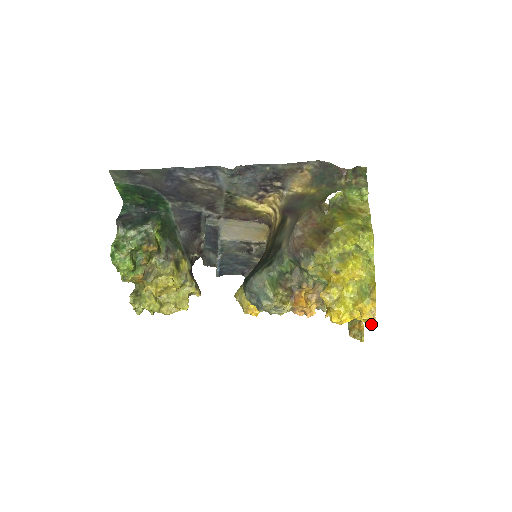
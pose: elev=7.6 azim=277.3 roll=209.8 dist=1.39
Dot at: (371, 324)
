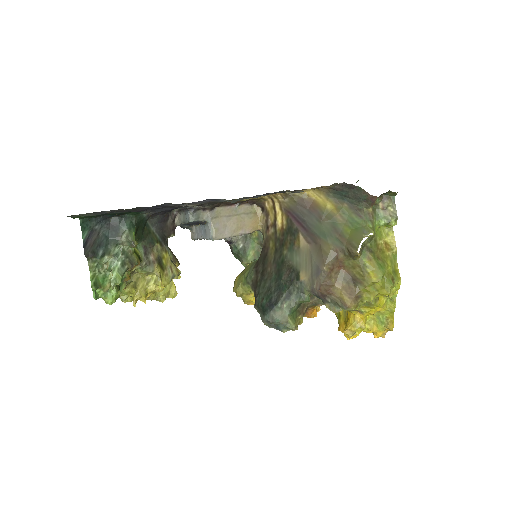
Dot at: occluded
